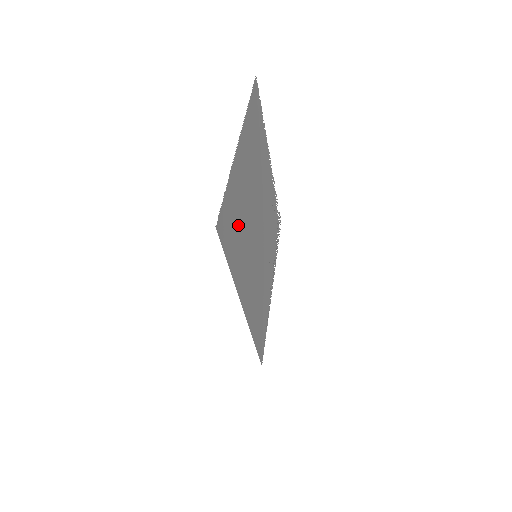
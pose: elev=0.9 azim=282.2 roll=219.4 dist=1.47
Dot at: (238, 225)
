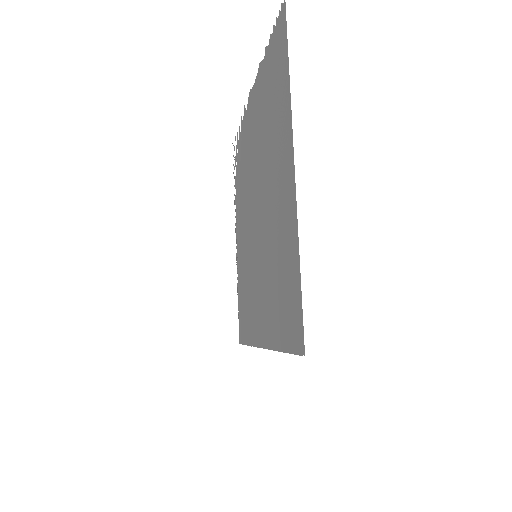
Dot at: (280, 278)
